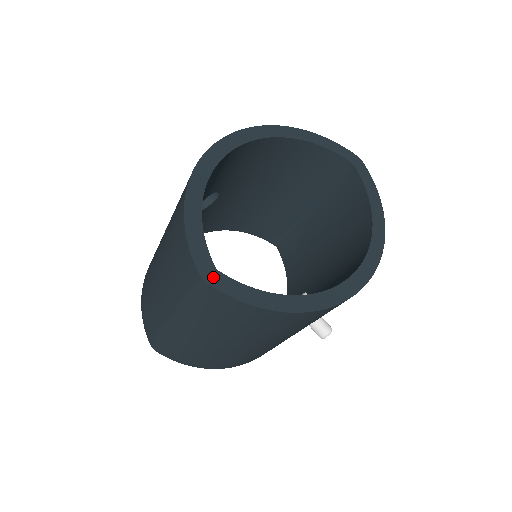
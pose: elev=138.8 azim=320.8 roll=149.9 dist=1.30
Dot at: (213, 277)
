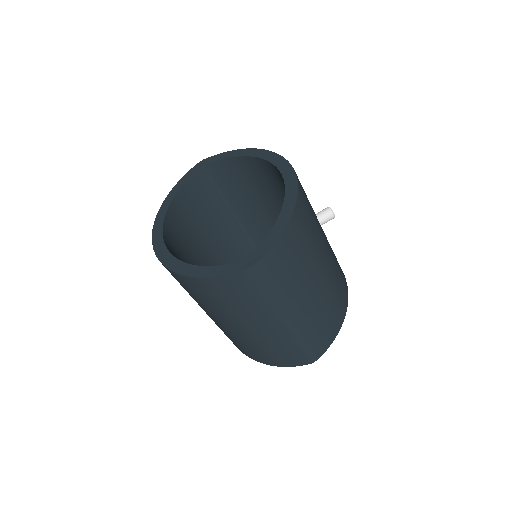
Dot at: (249, 262)
